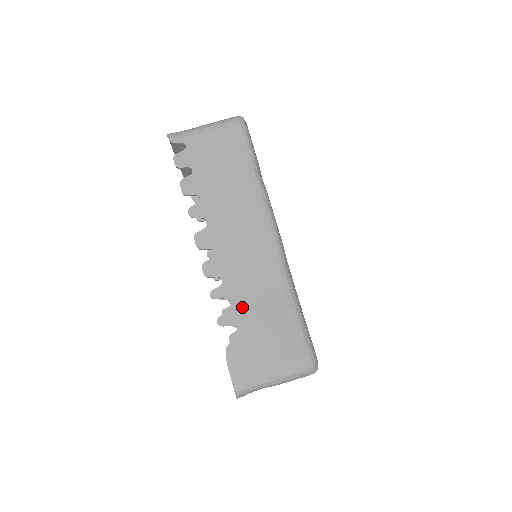
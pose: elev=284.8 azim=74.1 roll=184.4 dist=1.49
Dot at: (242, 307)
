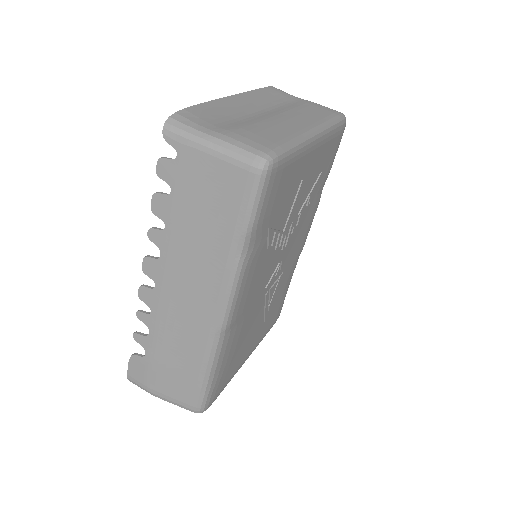
Dot at: (157, 342)
